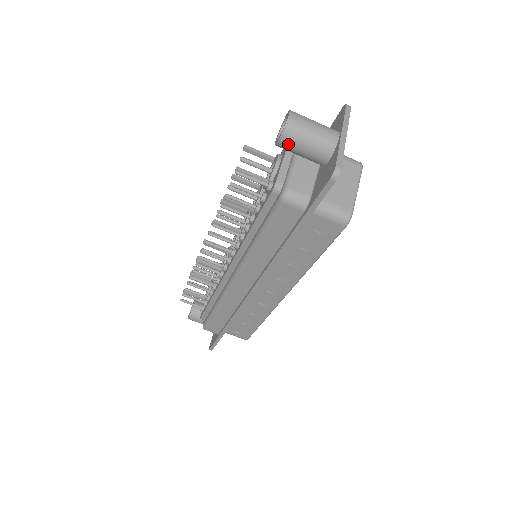
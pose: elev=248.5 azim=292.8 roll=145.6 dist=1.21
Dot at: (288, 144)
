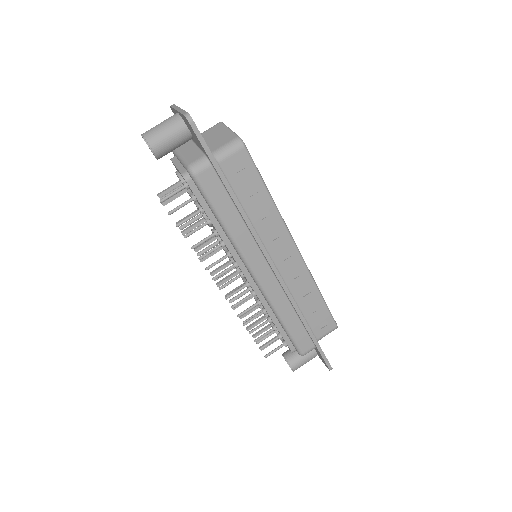
Dot at: (158, 147)
